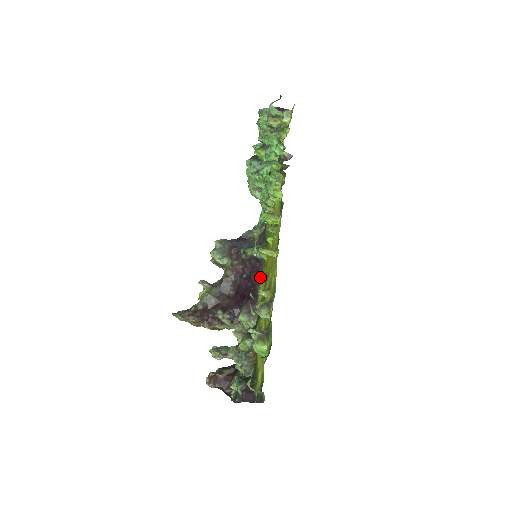
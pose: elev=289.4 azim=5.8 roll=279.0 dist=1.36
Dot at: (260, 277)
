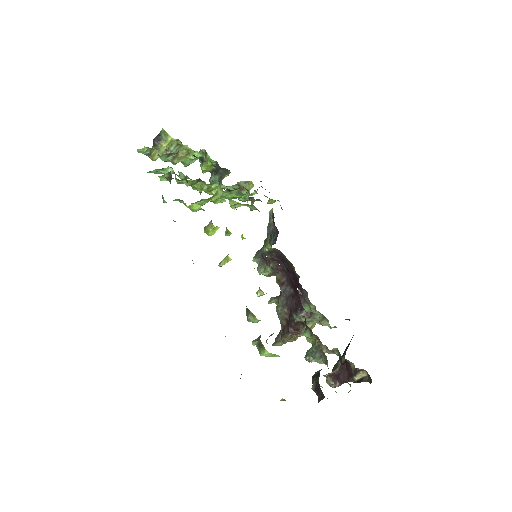
Dot at: (289, 262)
